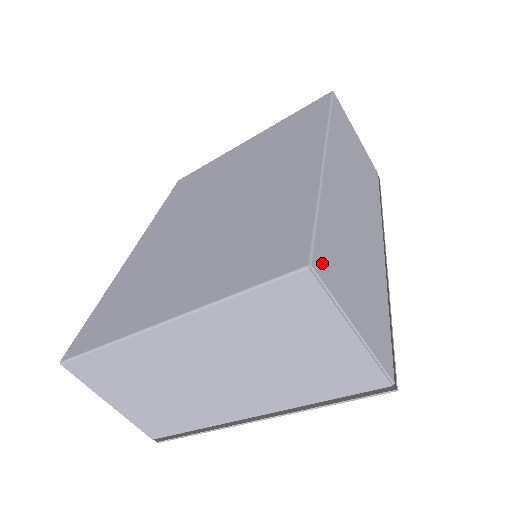
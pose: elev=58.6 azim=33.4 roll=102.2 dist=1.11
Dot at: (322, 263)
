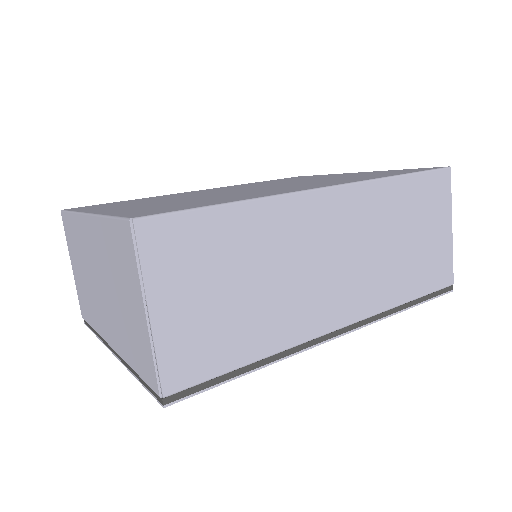
Dot at: (159, 234)
